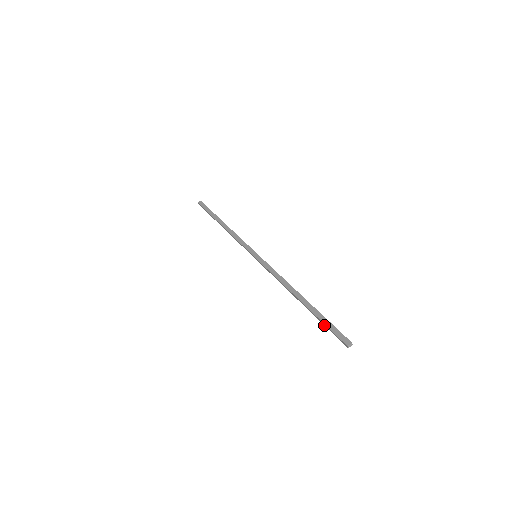
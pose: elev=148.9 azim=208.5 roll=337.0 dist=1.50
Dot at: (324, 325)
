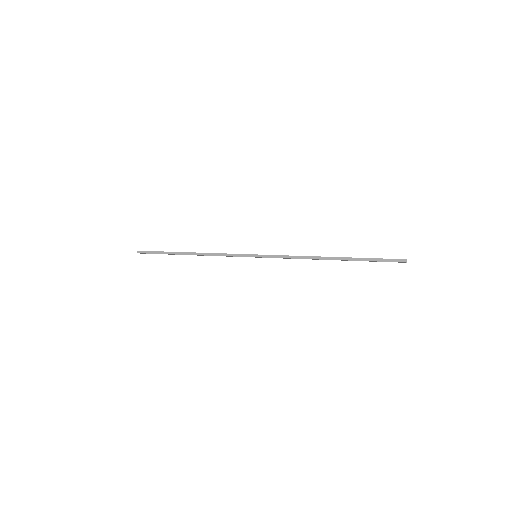
Dot at: (372, 261)
